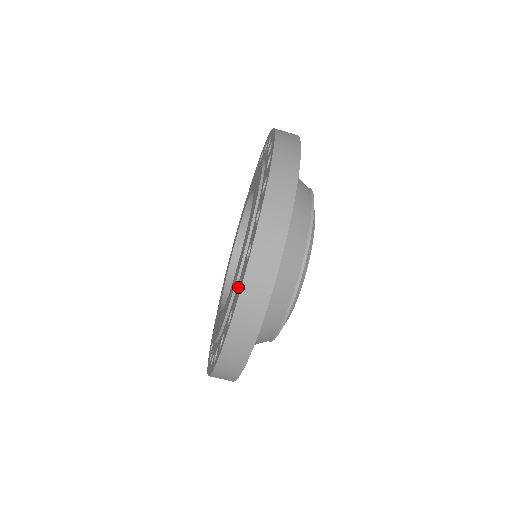
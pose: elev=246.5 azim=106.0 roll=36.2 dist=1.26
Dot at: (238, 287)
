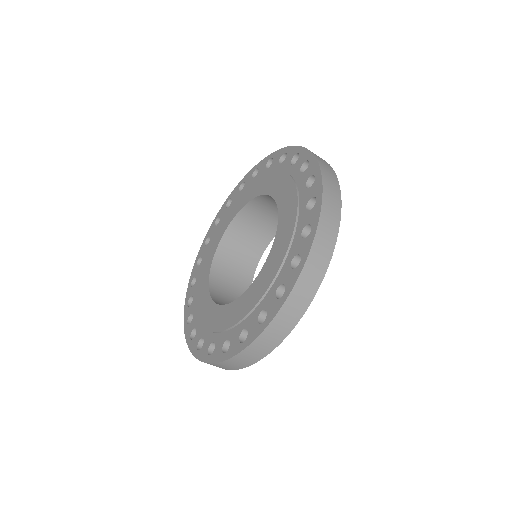
Dot at: (259, 314)
